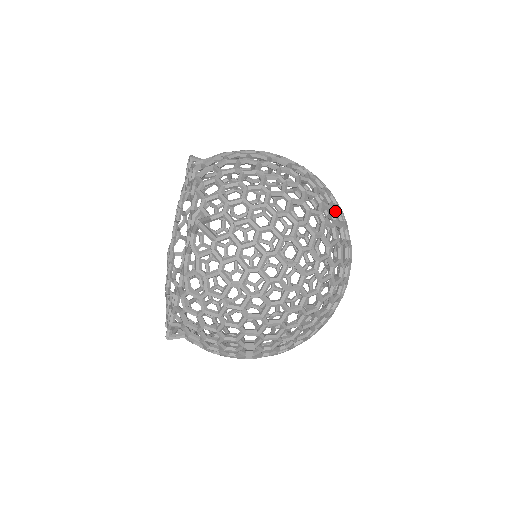
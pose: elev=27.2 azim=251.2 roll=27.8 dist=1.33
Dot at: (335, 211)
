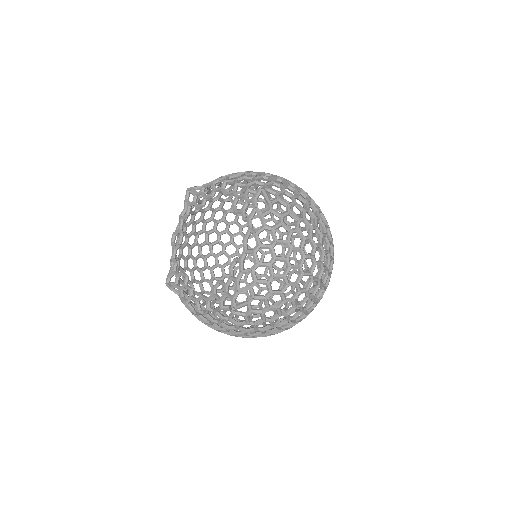
Dot at: occluded
